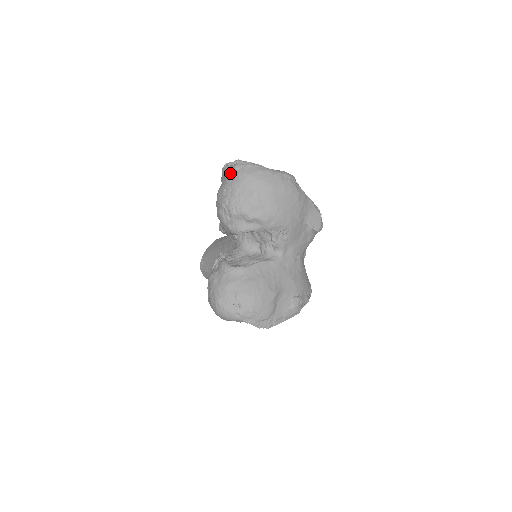
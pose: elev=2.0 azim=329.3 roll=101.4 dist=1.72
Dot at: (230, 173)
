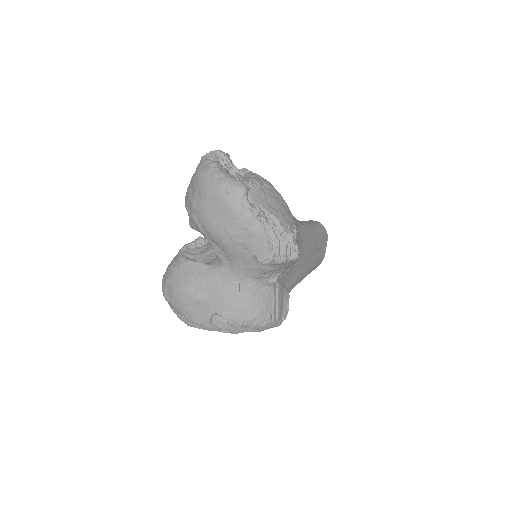
Dot at: occluded
